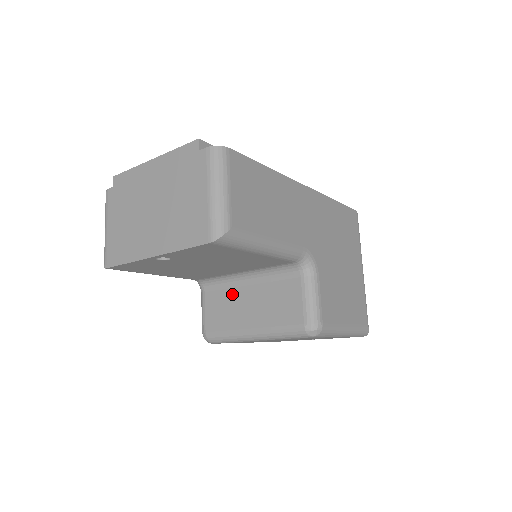
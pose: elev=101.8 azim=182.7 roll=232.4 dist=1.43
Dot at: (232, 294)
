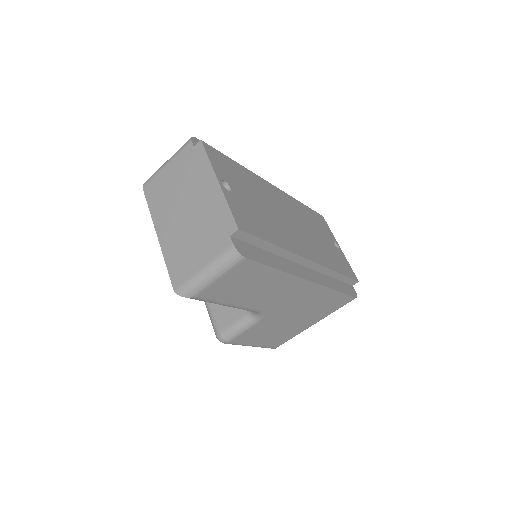
Dot at: occluded
